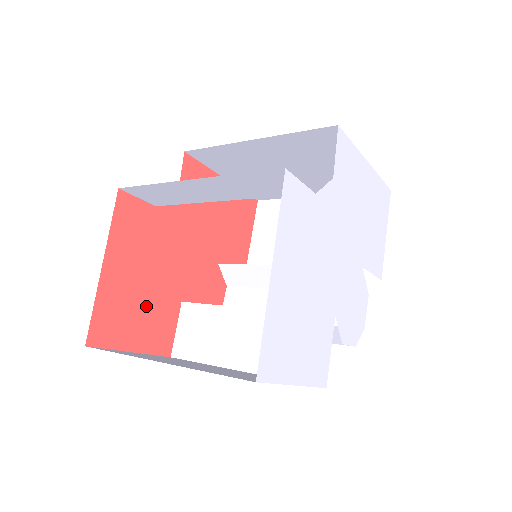
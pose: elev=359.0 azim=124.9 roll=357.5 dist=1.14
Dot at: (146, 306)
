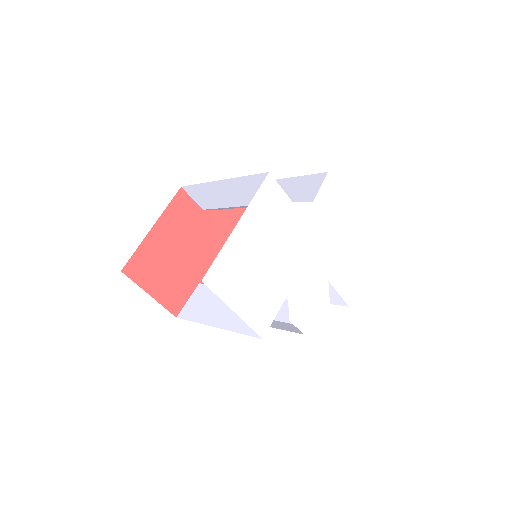
Dot at: (172, 271)
